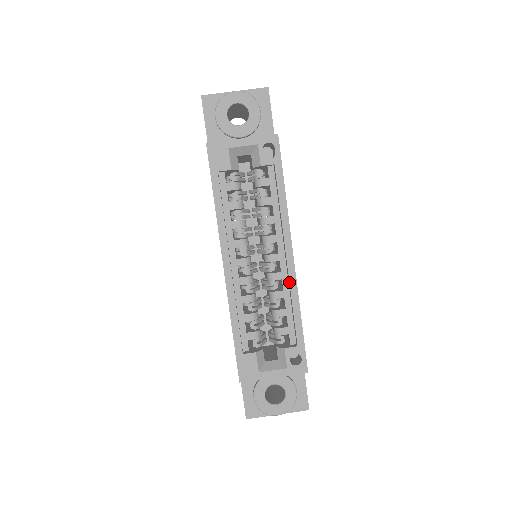
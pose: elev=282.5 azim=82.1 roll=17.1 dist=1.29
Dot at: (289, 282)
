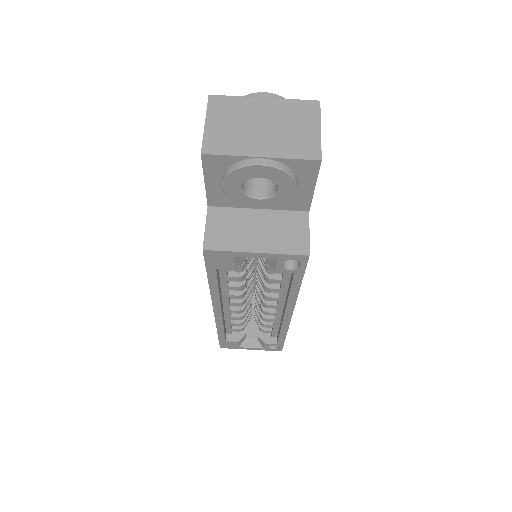
Dot at: (281, 325)
